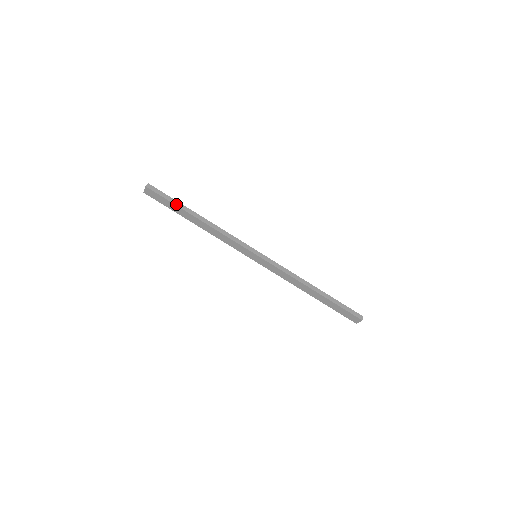
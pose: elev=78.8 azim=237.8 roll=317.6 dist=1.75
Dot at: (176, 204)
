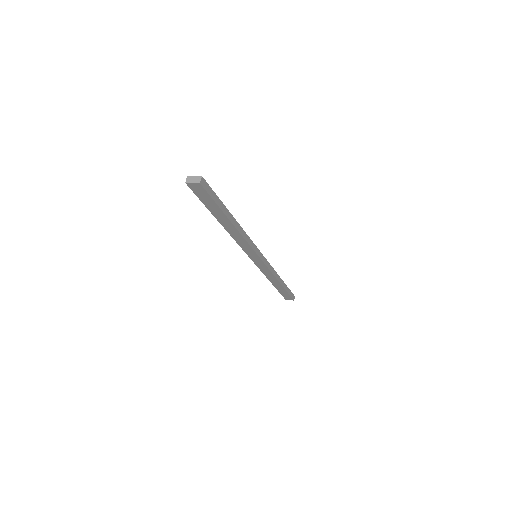
Dot at: (221, 207)
